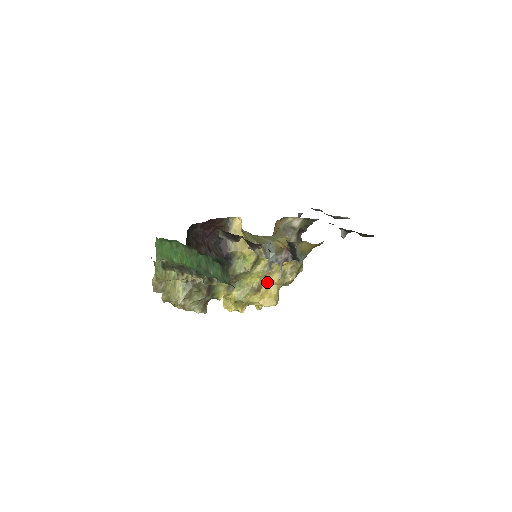
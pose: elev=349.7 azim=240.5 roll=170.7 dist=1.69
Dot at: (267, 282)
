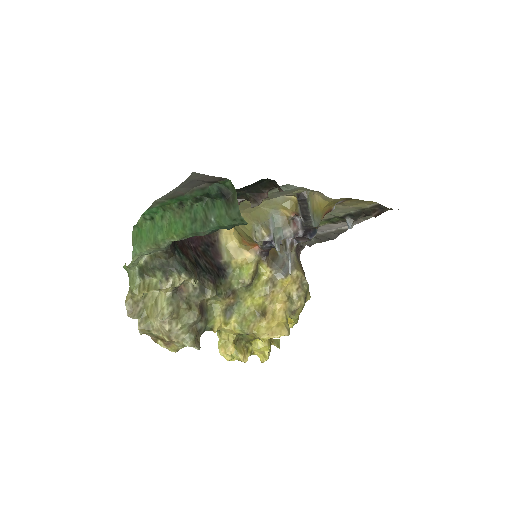
Dot at: (272, 307)
